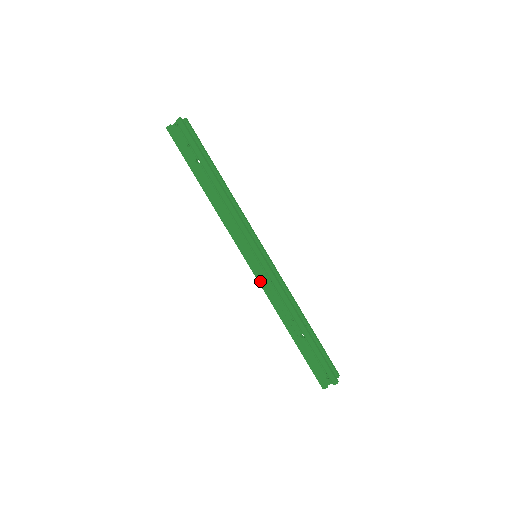
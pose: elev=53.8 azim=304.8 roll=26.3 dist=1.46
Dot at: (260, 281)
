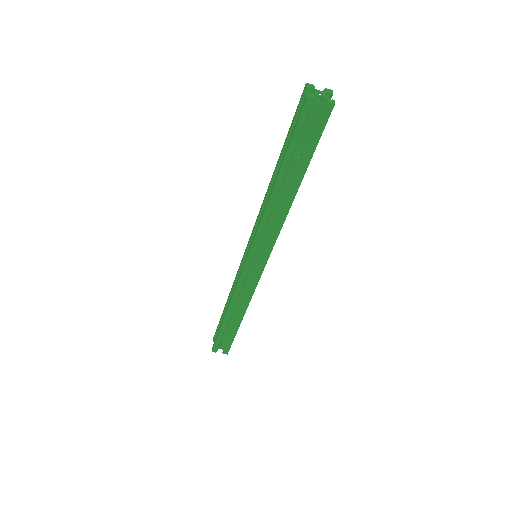
Dot at: (241, 279)
